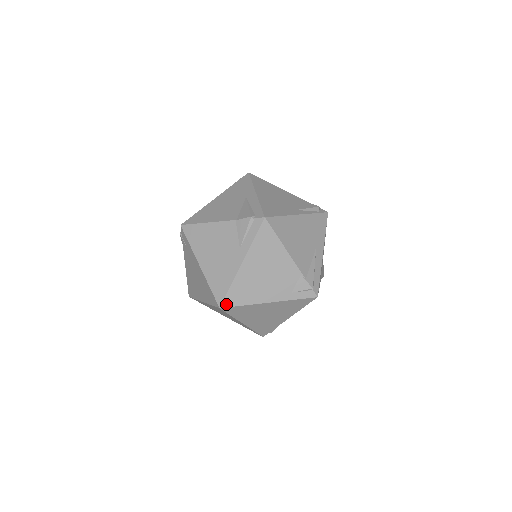
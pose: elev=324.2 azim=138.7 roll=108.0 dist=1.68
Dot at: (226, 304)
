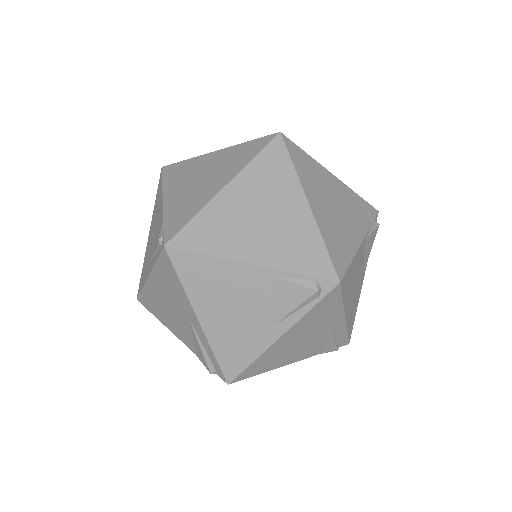
Dot at: occluded
